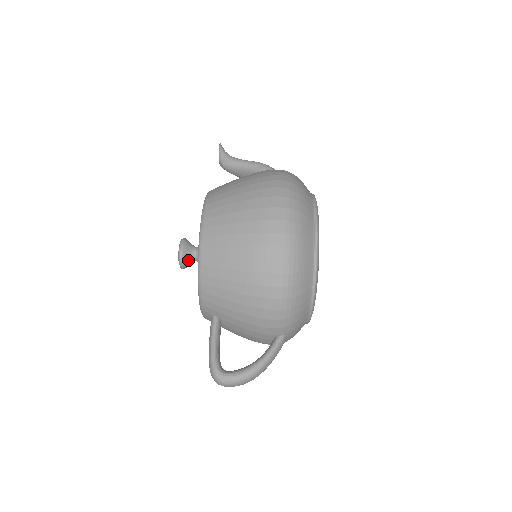
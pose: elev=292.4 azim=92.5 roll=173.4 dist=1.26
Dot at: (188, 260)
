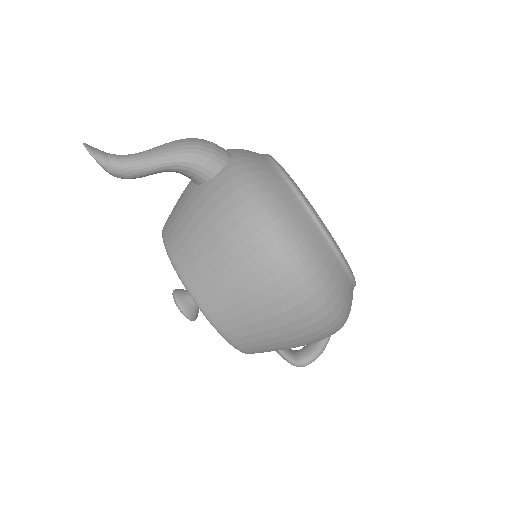
Dot at: (198, 311)
